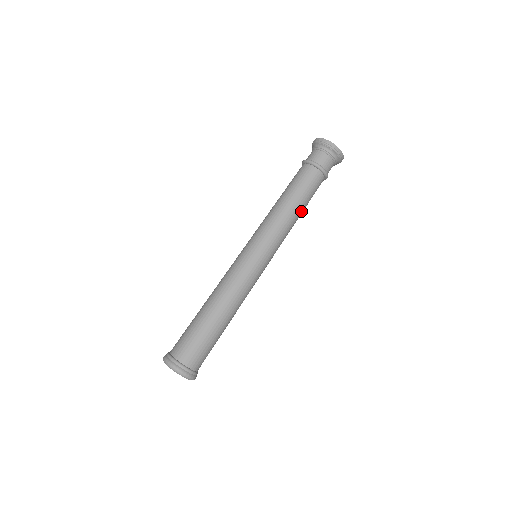
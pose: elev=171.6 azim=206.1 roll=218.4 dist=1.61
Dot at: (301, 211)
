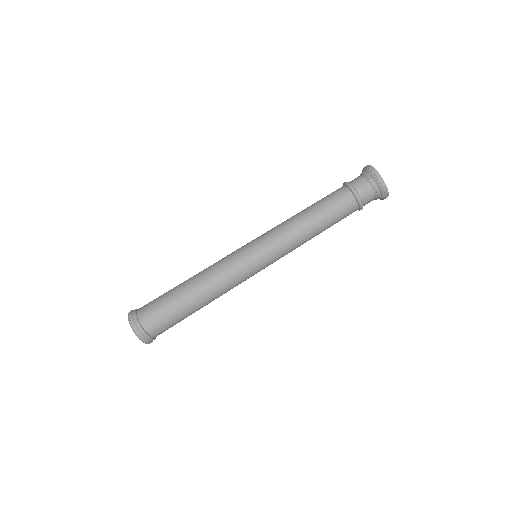
Dot at: (317, 227)
